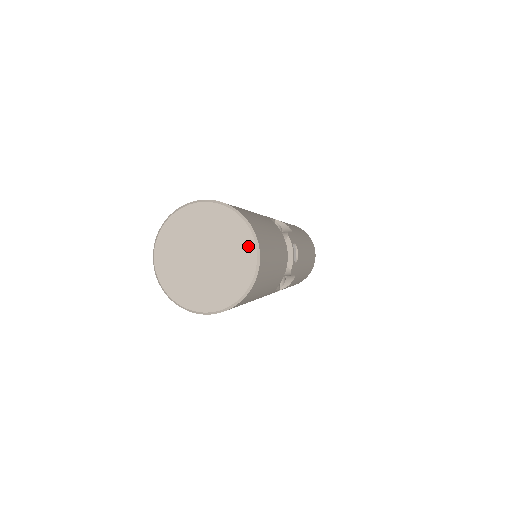
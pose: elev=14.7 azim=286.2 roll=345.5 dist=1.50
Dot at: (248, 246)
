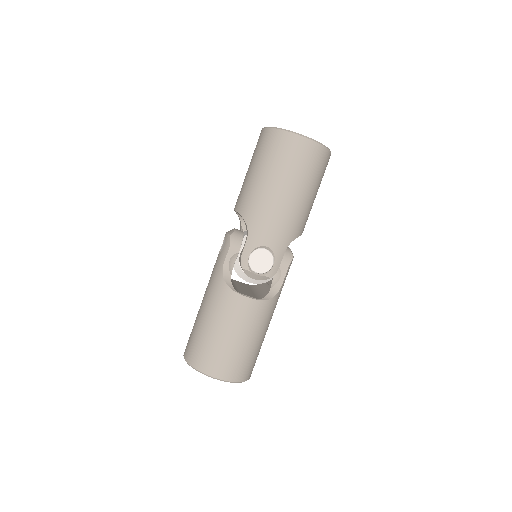
Dot at: occluded
